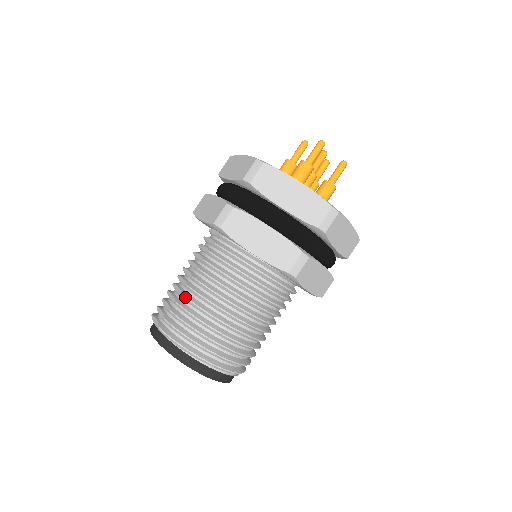
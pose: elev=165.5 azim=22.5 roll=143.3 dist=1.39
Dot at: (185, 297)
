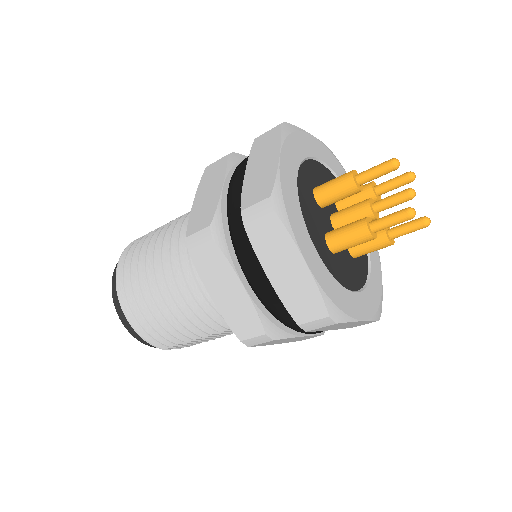
Dot at: (165, 224)
